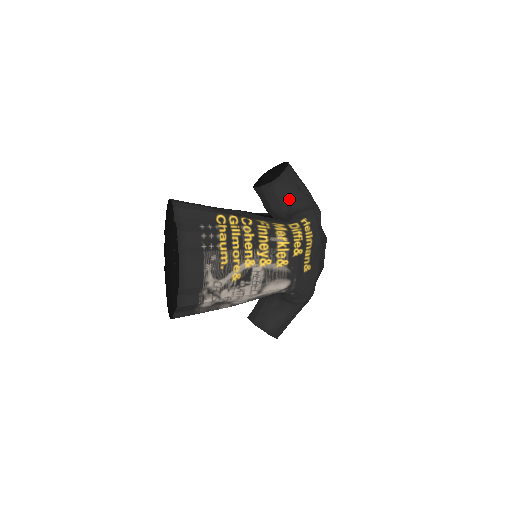
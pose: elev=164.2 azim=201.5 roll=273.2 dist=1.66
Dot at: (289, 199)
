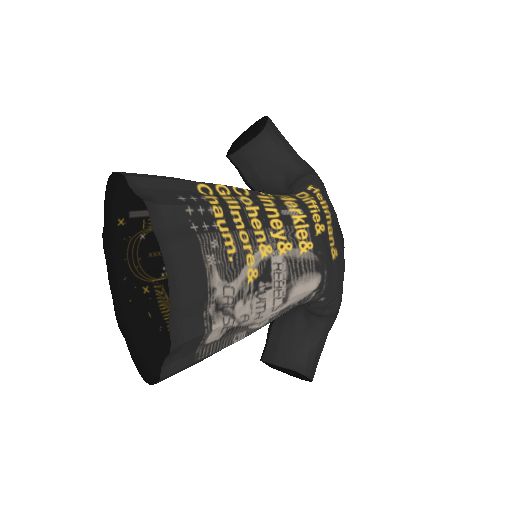
Dot at: (283, 161)
